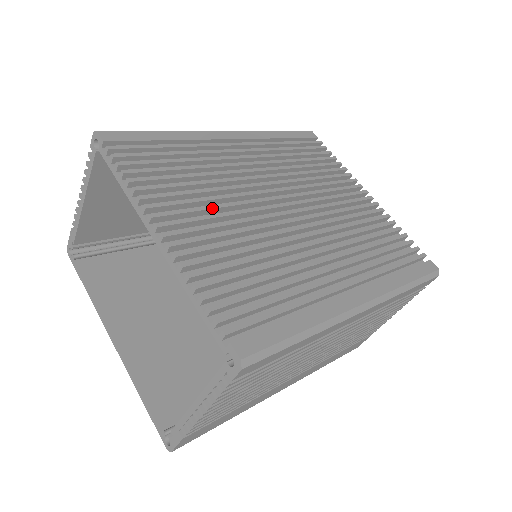
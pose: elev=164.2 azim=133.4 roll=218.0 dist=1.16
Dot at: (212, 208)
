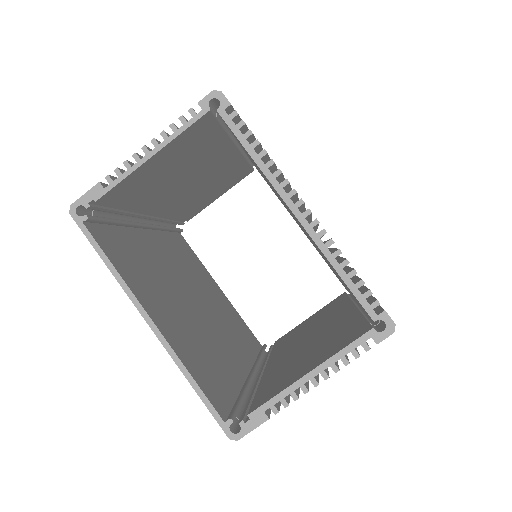
Dot at: occluded
